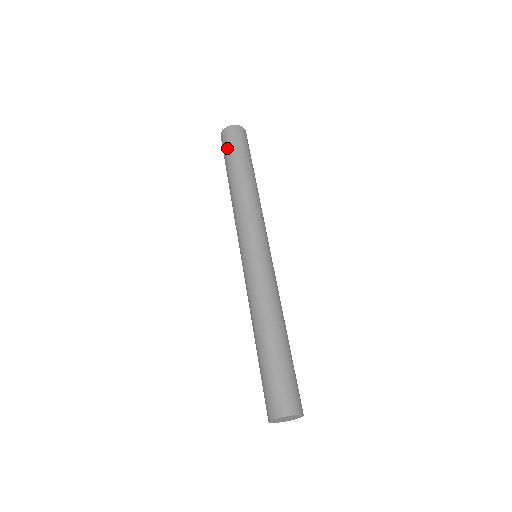
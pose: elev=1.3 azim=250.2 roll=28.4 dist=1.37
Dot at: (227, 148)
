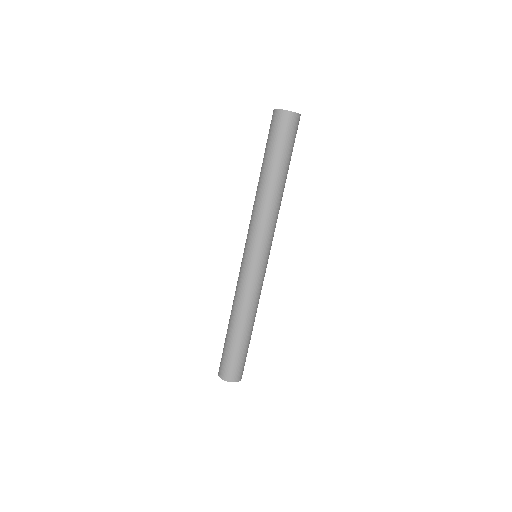
Dot at: (276, 138)
